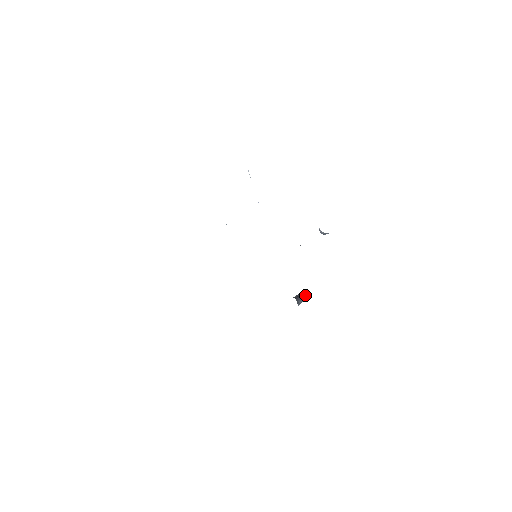
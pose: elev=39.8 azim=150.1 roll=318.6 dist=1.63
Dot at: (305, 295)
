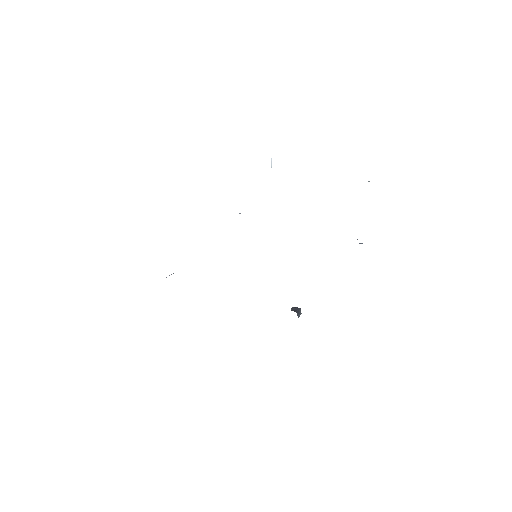
Dot at: occluded
